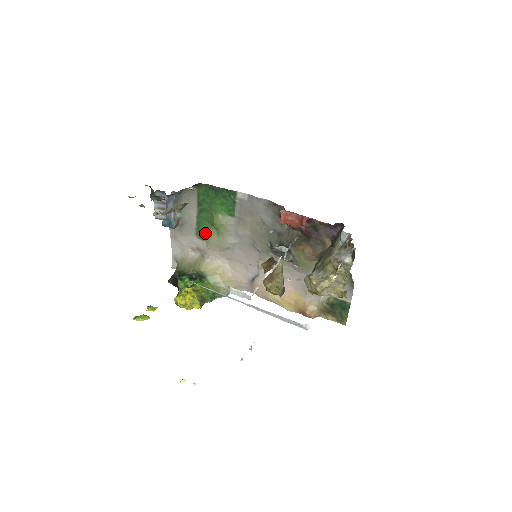
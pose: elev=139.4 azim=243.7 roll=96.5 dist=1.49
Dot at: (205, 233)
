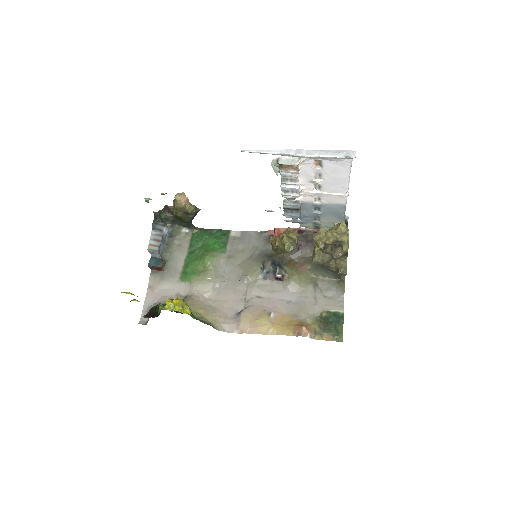
Dot at: (191, 273)
